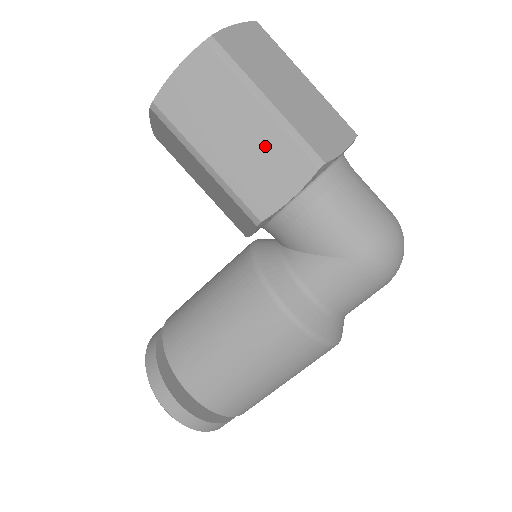
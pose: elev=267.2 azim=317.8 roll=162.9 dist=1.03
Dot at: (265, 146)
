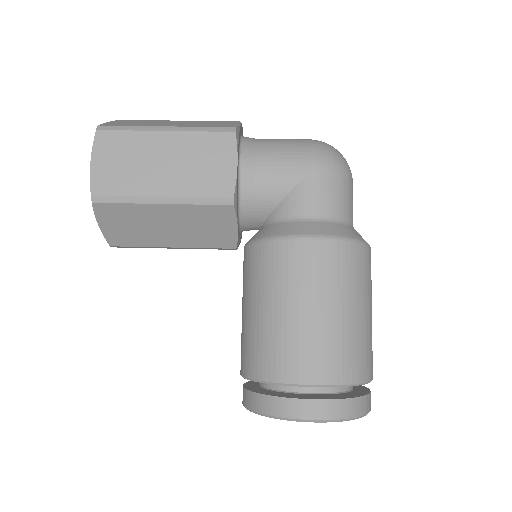
Dot at: (190, 151)
